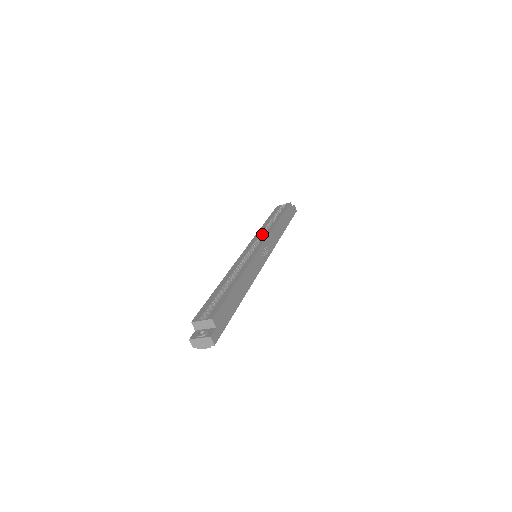
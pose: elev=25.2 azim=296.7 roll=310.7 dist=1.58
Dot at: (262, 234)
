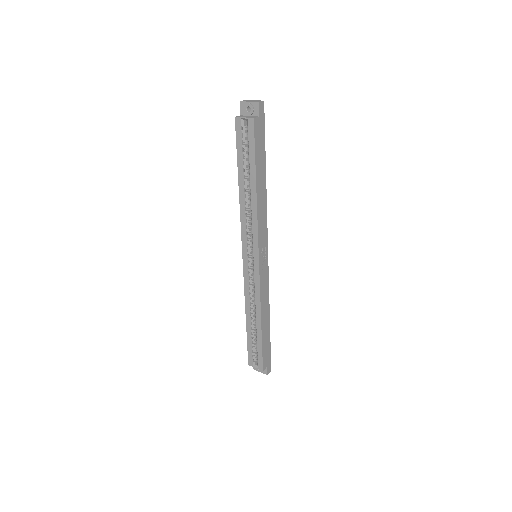
Dot at: (247, 220)
